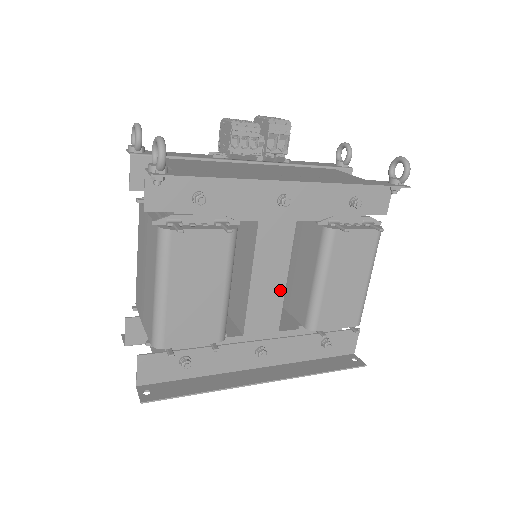
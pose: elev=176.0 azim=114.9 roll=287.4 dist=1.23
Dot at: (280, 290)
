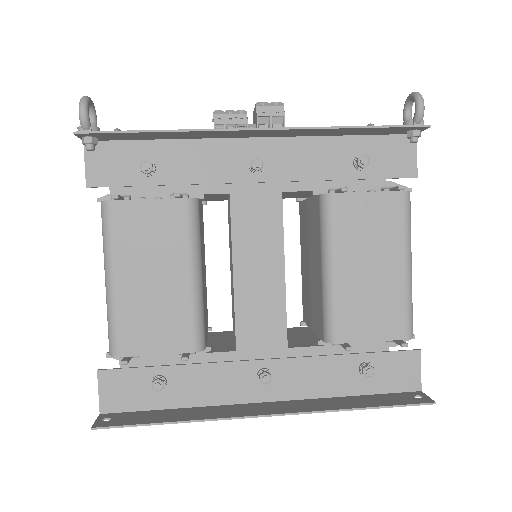
Dot at: (278, 287)
